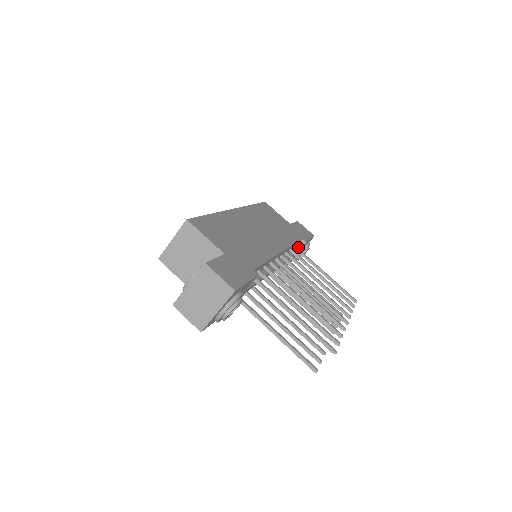
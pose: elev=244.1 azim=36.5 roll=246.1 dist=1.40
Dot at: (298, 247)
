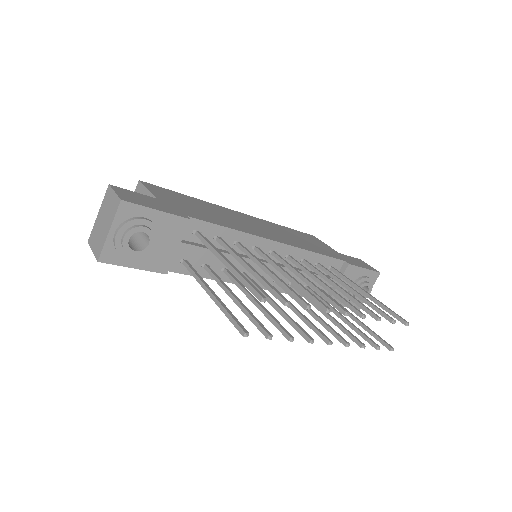
Dot at: (341, 272)
